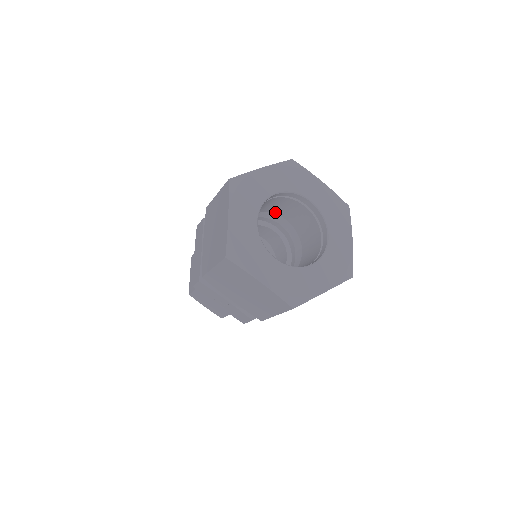
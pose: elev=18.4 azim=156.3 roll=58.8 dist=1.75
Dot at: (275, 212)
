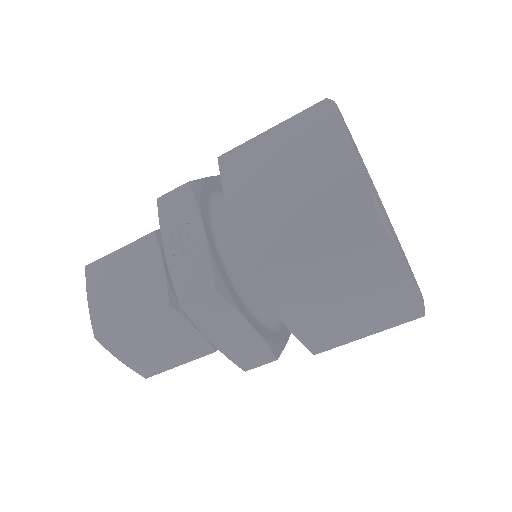
Dot at: occluded
